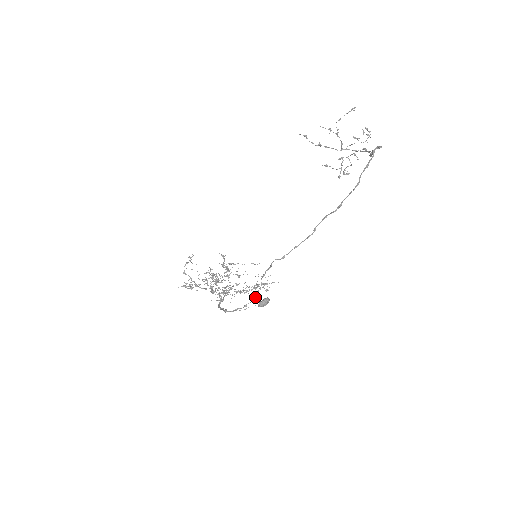
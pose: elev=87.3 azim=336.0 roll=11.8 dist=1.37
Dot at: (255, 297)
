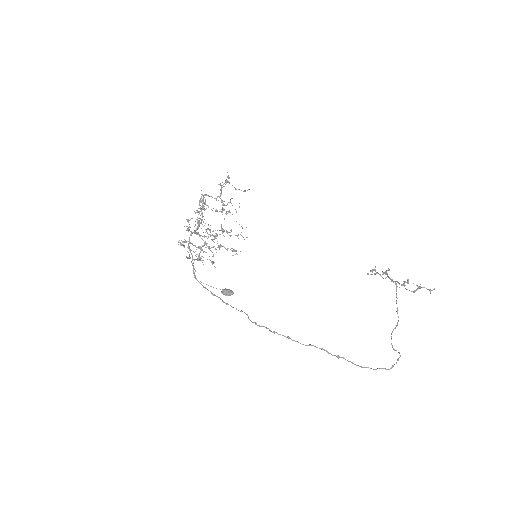
Dot at: (227, 304)
